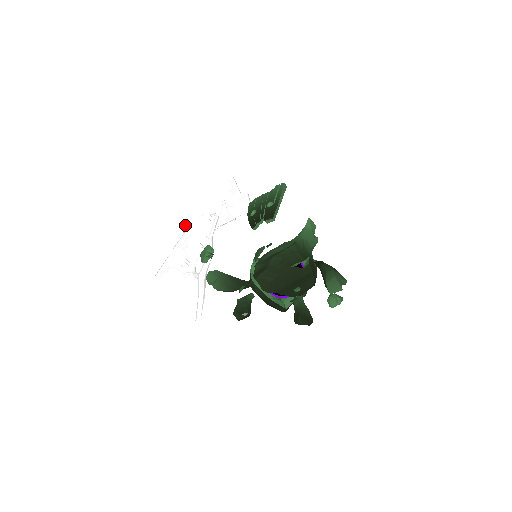
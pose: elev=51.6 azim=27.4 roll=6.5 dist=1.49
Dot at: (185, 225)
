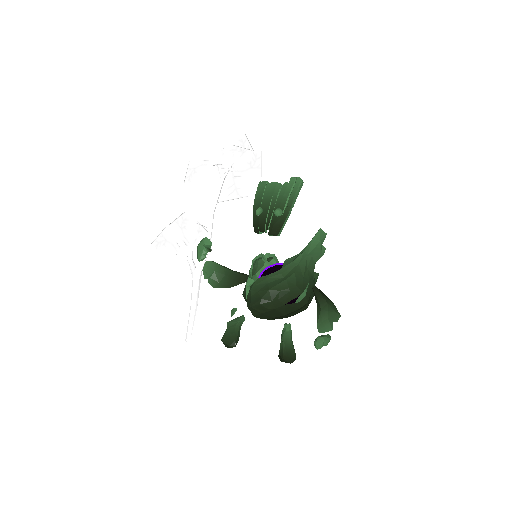
Dot at: (187, 168)
